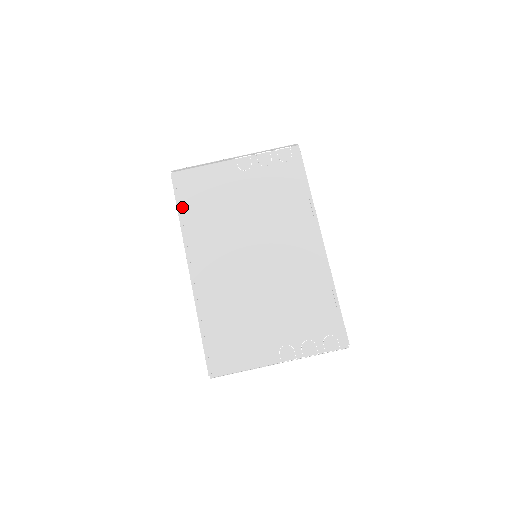
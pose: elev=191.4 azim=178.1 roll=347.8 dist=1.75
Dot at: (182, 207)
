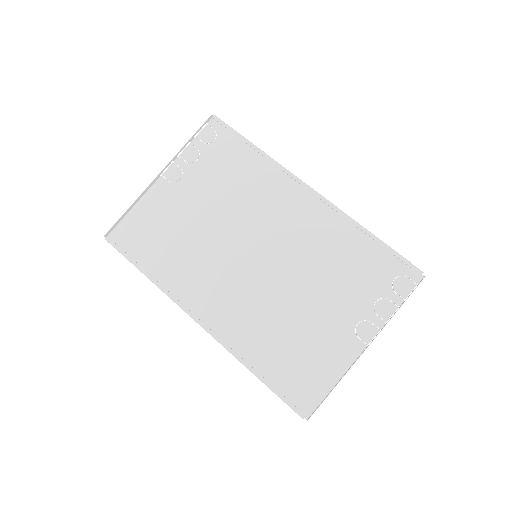
Dot at: (142, 264)
